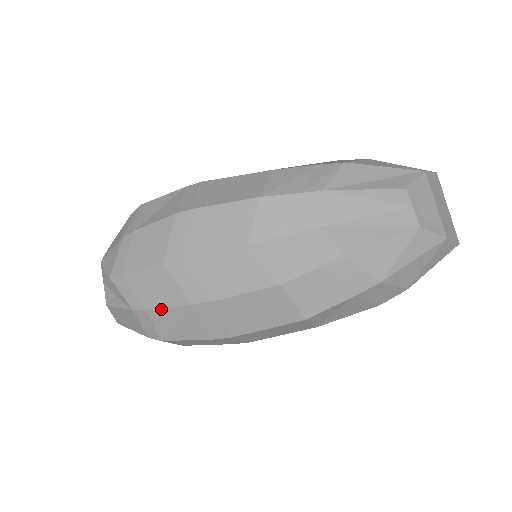
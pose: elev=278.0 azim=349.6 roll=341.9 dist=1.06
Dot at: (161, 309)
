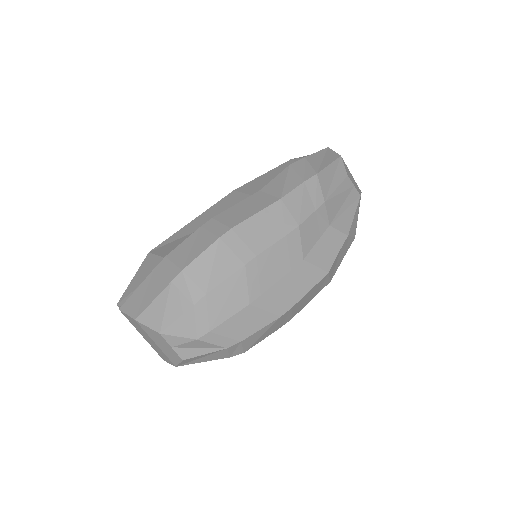
Dot at: (254, 333)
